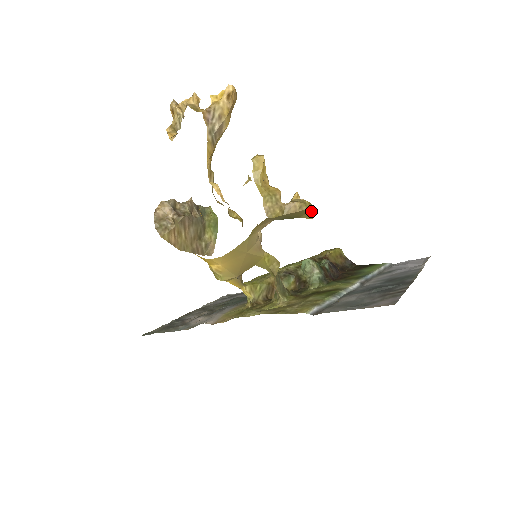
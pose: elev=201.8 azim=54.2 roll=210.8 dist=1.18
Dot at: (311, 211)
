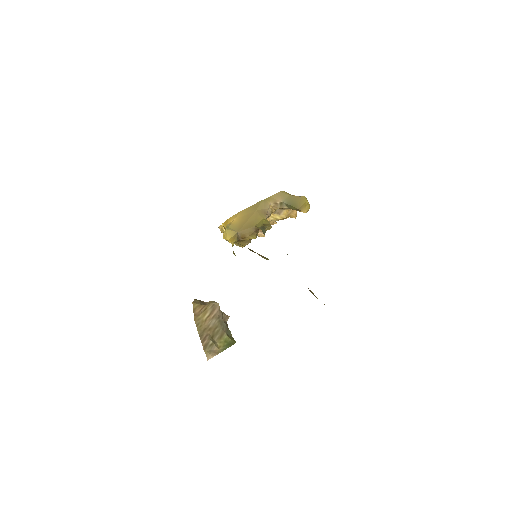
Dot at: (307, 203)
